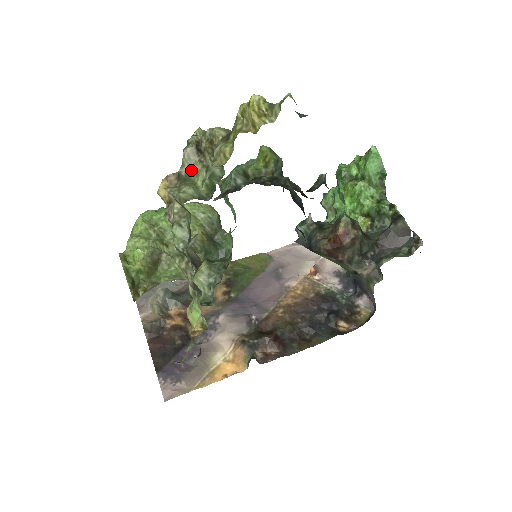
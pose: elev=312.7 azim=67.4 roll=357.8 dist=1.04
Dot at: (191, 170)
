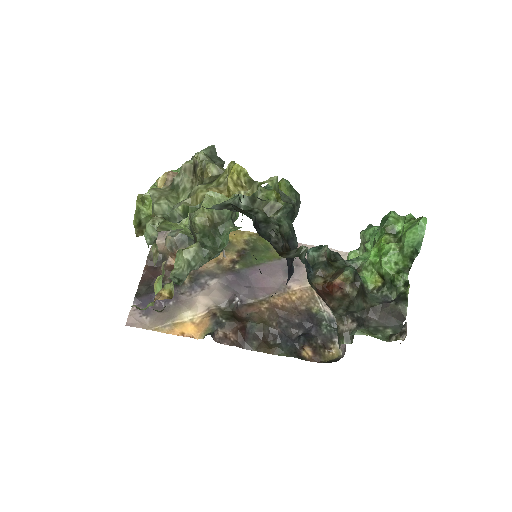
Dot at: (182, 184)
